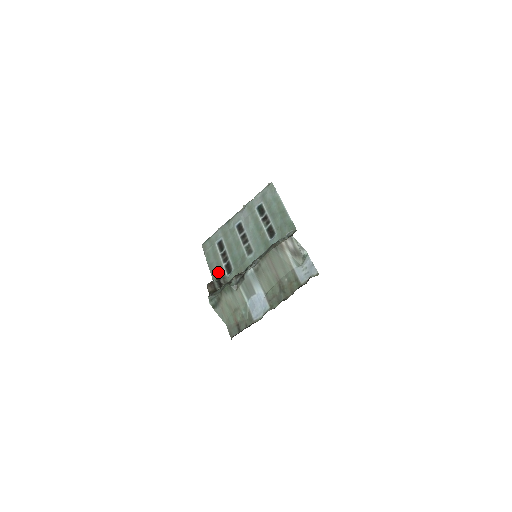
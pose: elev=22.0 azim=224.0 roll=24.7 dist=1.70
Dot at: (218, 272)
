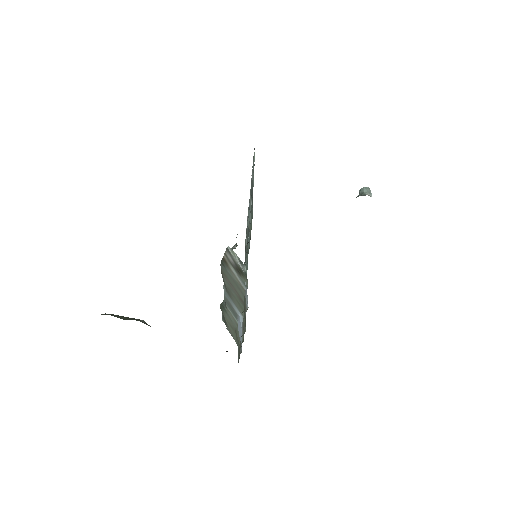
Dot at: occluded
